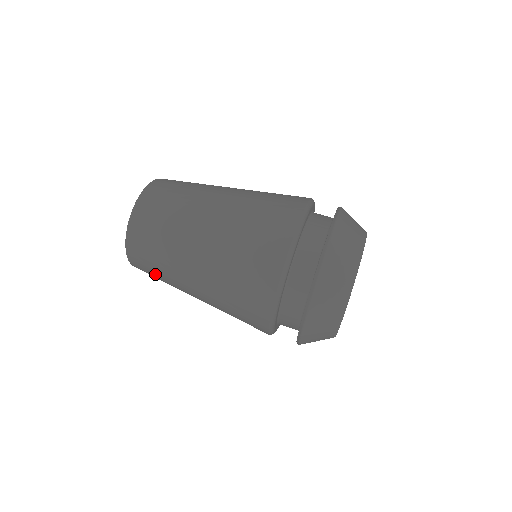
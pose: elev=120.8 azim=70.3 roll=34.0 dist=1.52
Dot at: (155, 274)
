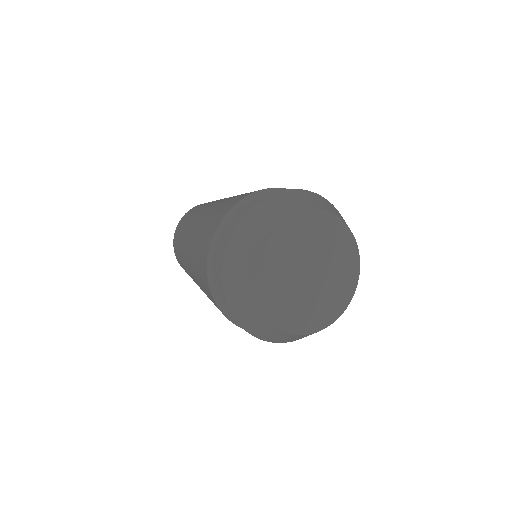
Dot at: occluded
